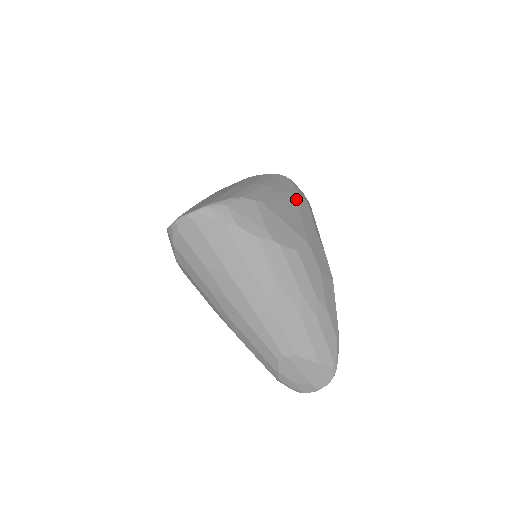
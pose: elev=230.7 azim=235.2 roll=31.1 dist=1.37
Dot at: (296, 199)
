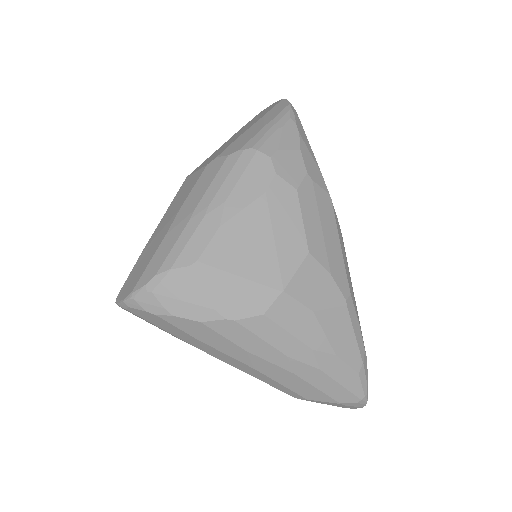
Dot at: (268, 203)
